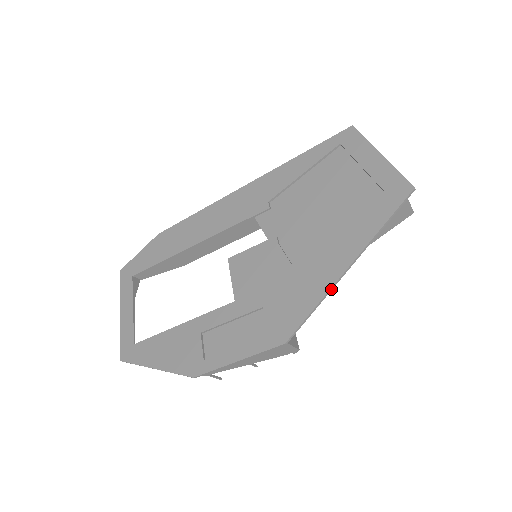
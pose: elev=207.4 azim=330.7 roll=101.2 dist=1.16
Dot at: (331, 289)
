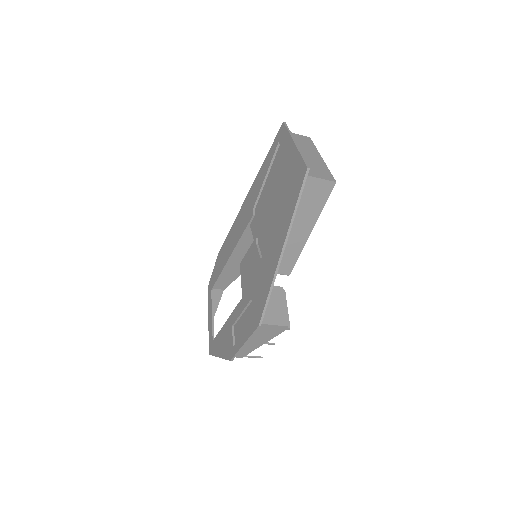
Dot at: (275, 275)
